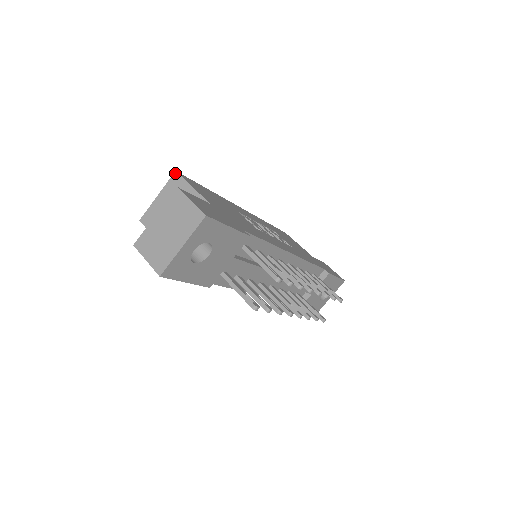
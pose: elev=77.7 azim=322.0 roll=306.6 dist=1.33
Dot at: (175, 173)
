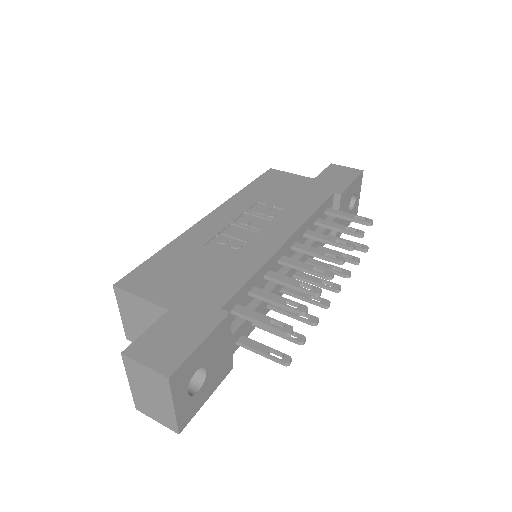
Dot at: (114, 288)
